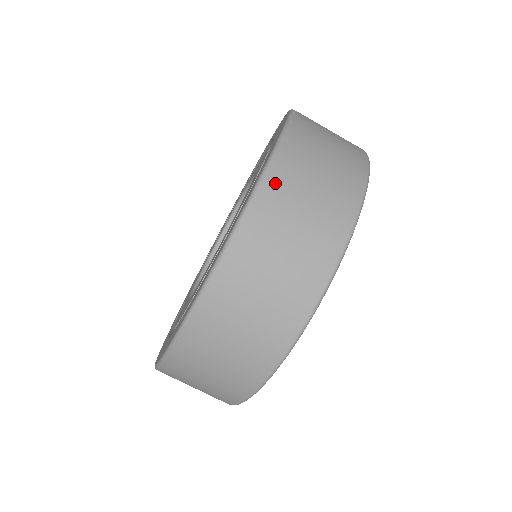
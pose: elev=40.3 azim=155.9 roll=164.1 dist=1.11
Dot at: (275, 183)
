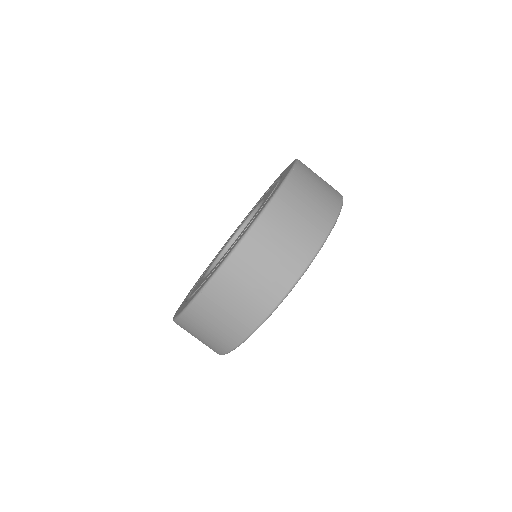
Dot at: (276, 209)
